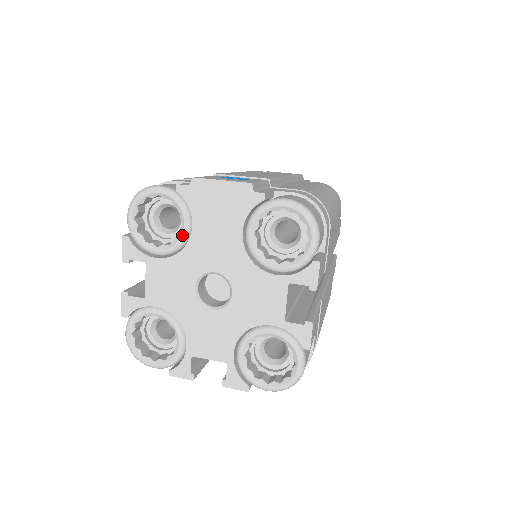
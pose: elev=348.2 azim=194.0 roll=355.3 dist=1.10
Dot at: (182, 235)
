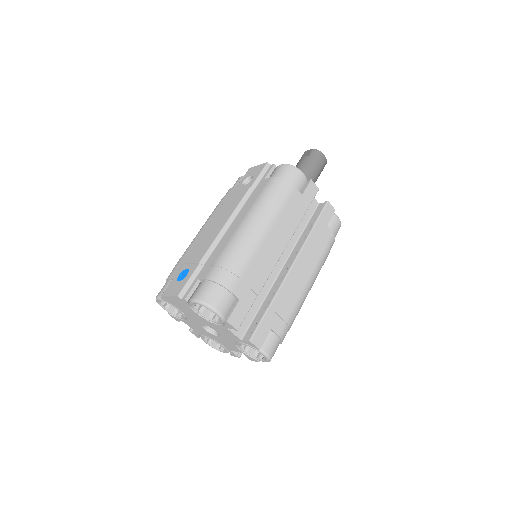
Dot at: (181, 313)
